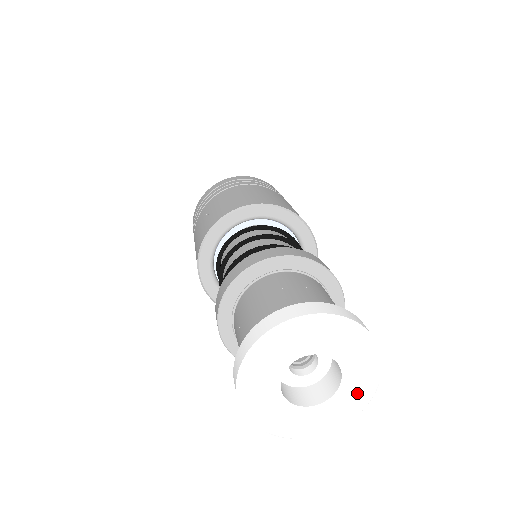
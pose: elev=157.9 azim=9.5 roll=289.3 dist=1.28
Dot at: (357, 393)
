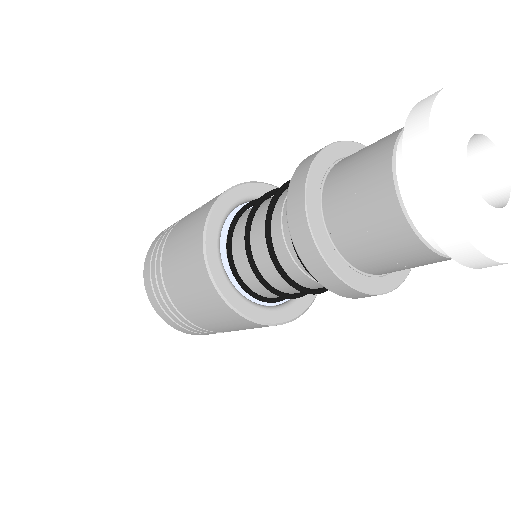
Dot at: out of frame
